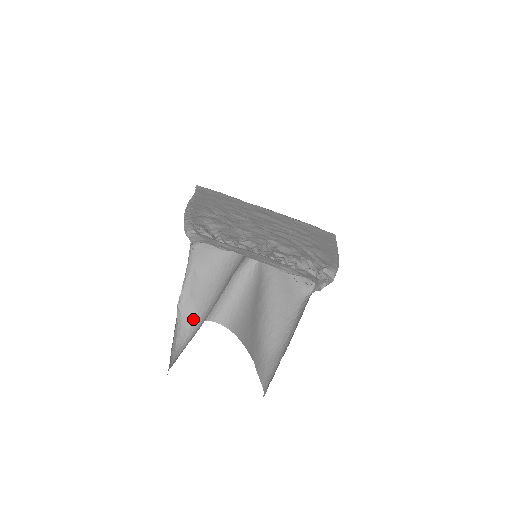
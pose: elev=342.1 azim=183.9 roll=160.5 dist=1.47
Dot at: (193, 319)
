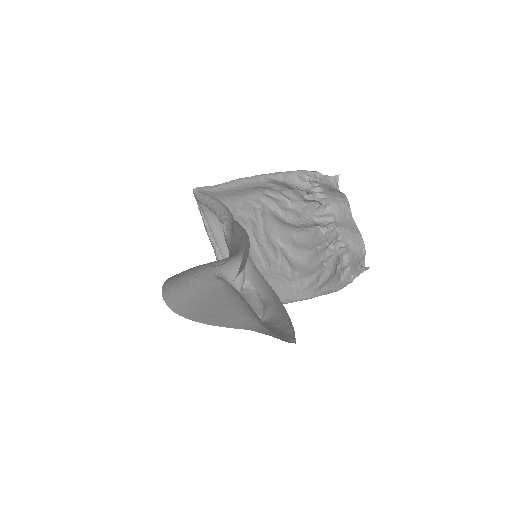
Dot at: (230, 249)
